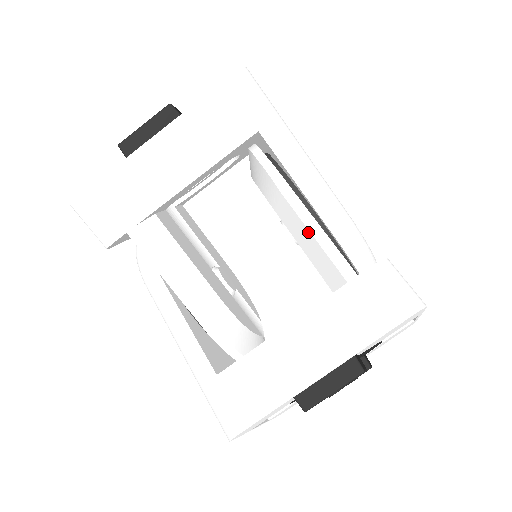
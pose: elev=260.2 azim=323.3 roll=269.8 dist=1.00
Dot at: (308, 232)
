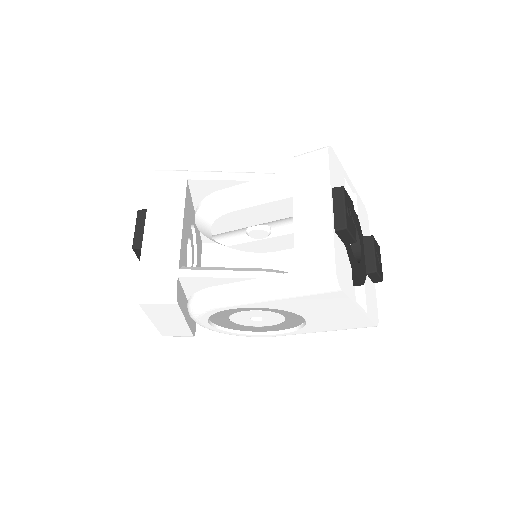
Dot at: (255, 188)
